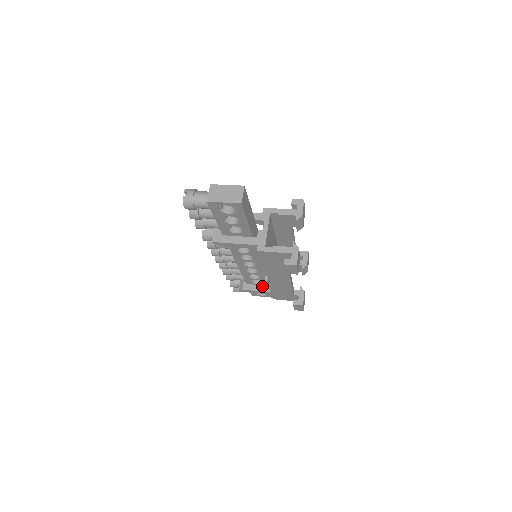
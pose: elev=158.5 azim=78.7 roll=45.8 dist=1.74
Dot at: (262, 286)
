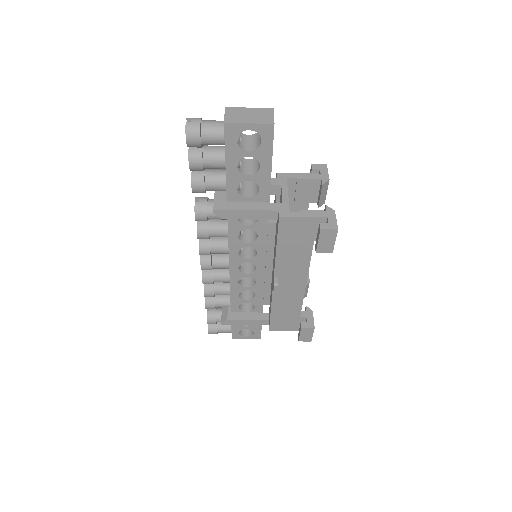
Dot at: (253, 313)
